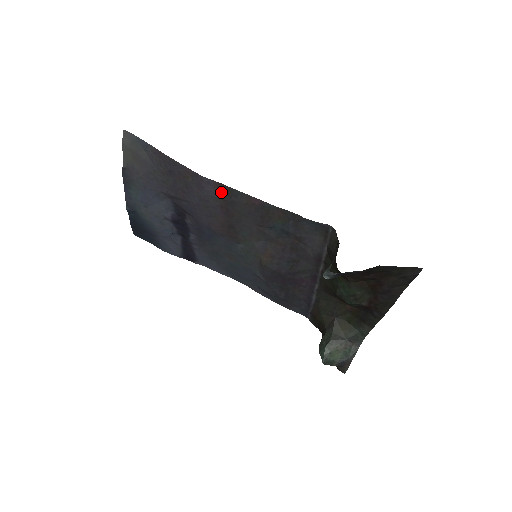
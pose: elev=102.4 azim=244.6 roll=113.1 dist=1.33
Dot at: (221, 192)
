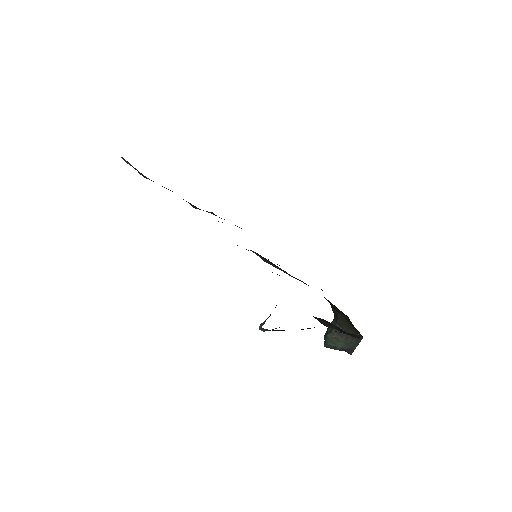
Dot at: occluded
